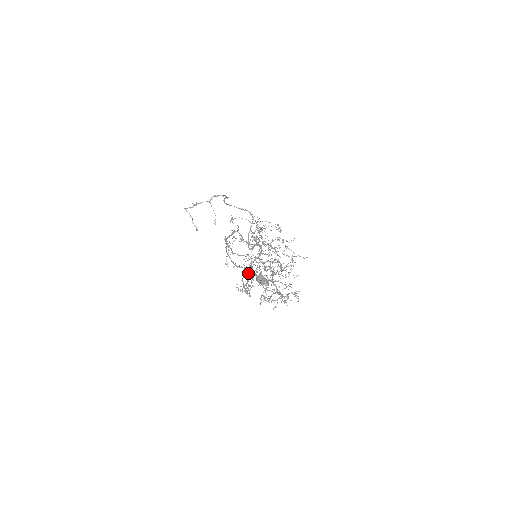
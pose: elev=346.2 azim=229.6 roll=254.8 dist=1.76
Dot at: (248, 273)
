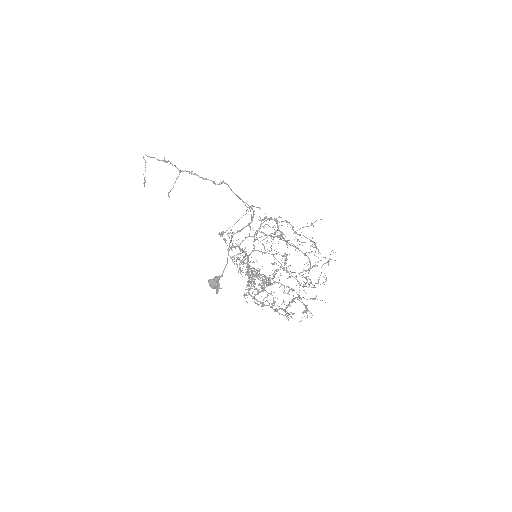
Dot at: occluded
